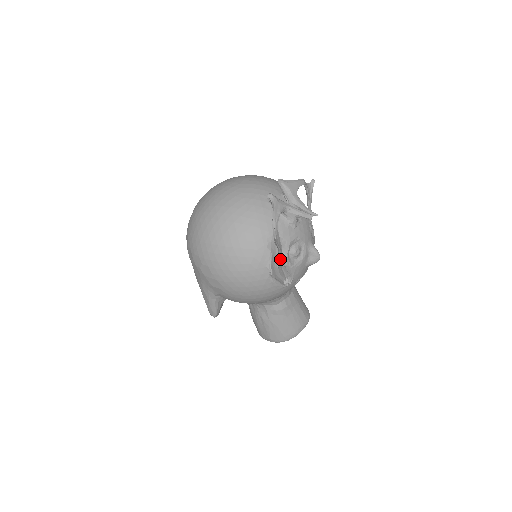
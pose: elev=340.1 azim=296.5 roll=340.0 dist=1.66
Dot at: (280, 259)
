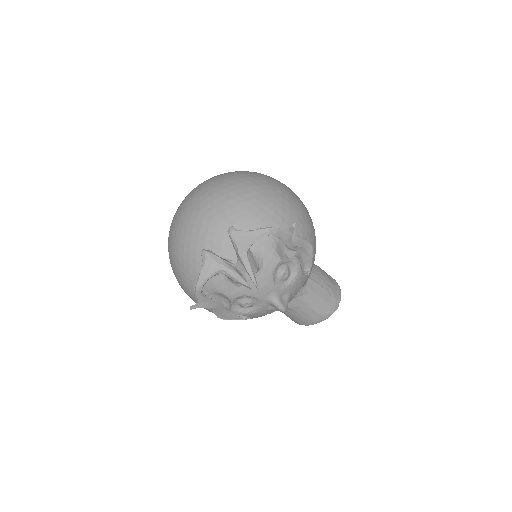
Dot at: (218, 311)
